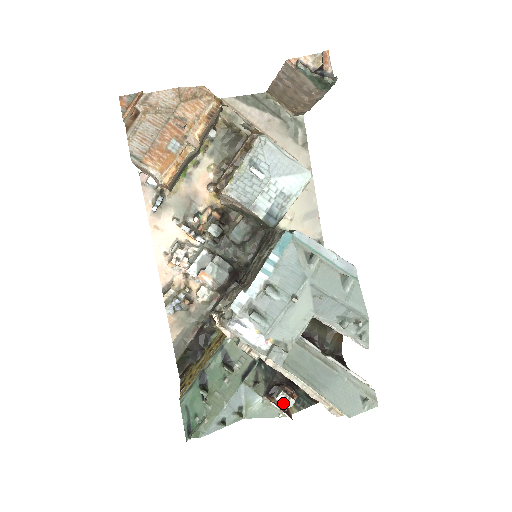
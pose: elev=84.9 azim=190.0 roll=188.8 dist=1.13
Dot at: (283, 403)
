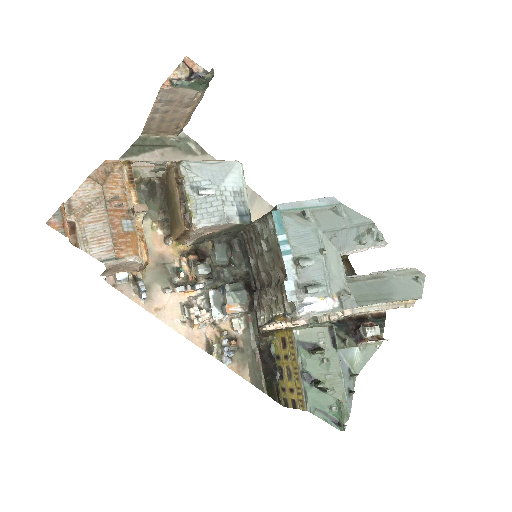
Dot at: (374, 335)
